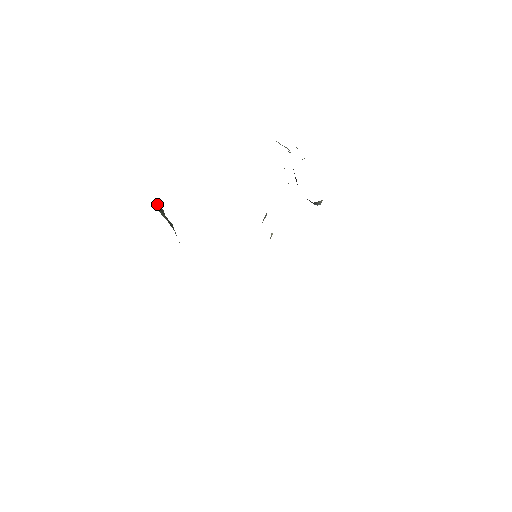
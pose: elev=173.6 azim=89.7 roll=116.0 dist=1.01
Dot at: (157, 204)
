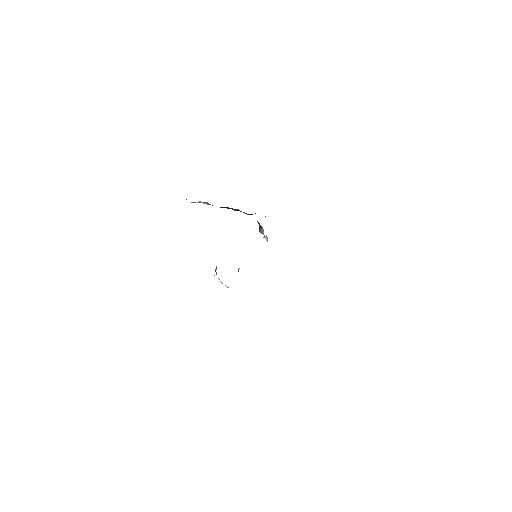
Dot at: occluded
